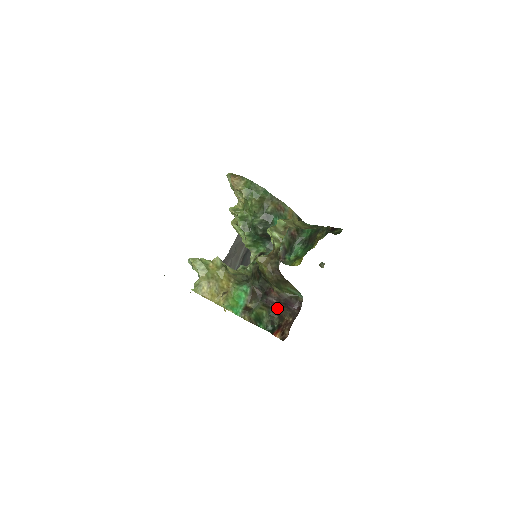
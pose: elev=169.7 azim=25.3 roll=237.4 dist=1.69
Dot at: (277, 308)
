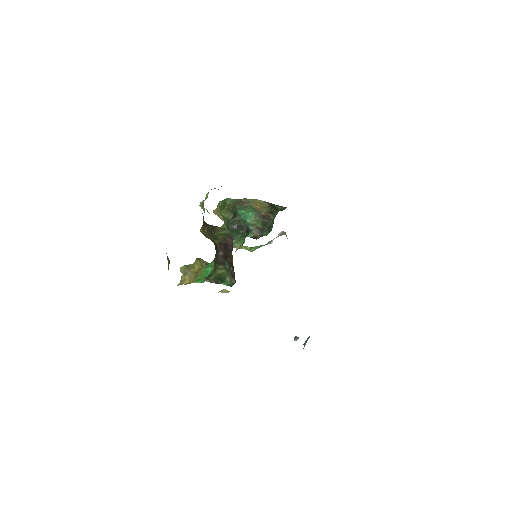
Dot at: (226, 258)
